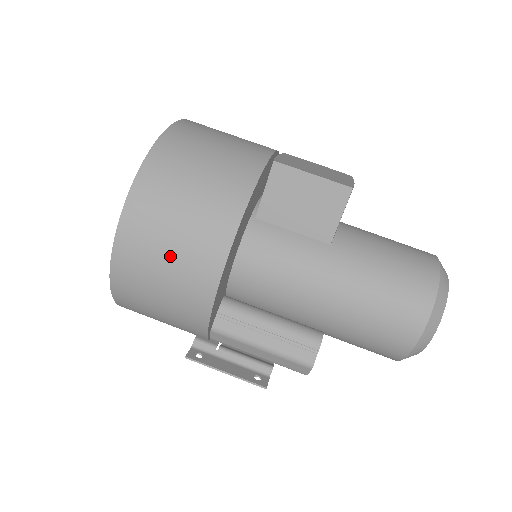
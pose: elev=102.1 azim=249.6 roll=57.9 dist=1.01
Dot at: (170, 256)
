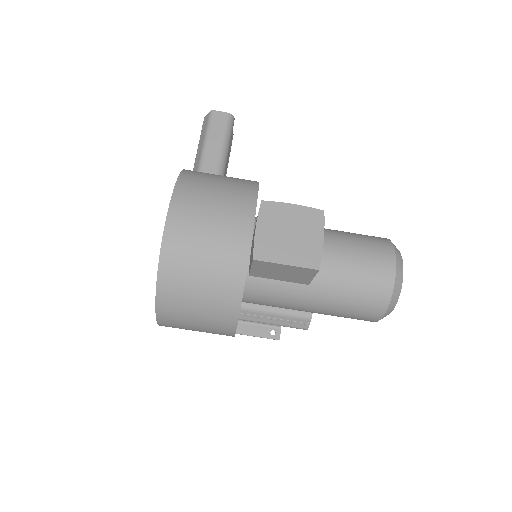
Dot at: (198, 329)
